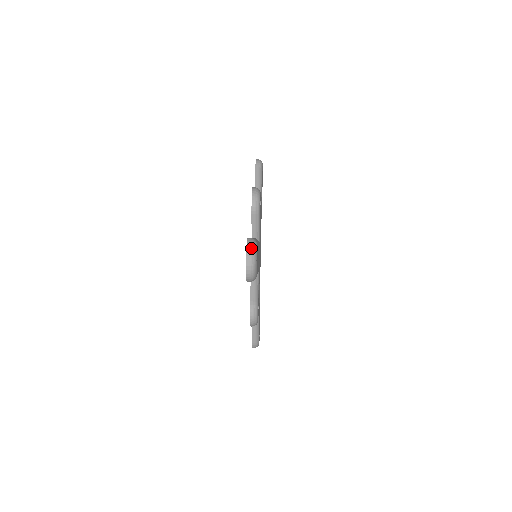
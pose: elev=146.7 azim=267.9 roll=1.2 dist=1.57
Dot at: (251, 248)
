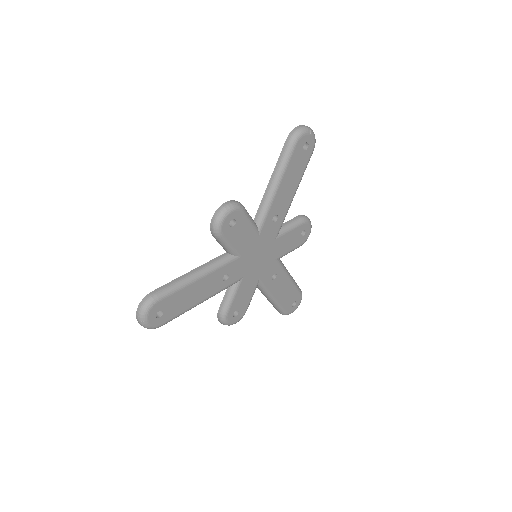
Dot at: (140, 310)
